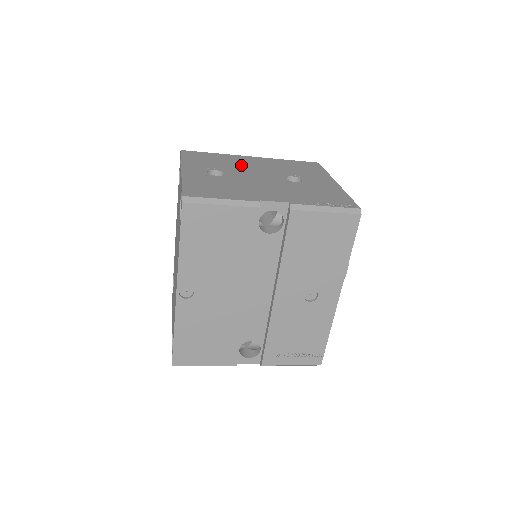
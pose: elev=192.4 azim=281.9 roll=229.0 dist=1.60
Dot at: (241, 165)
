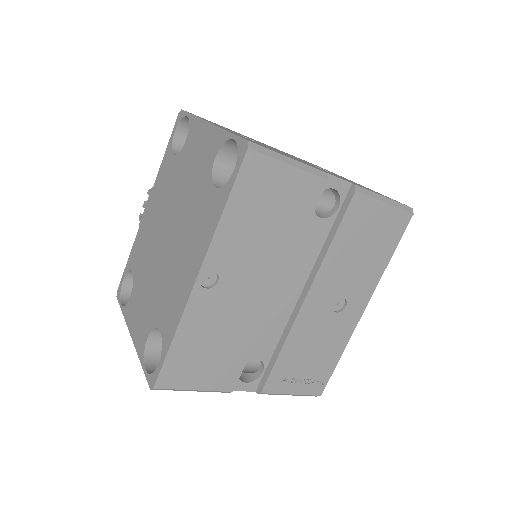
Dot at: occluded
